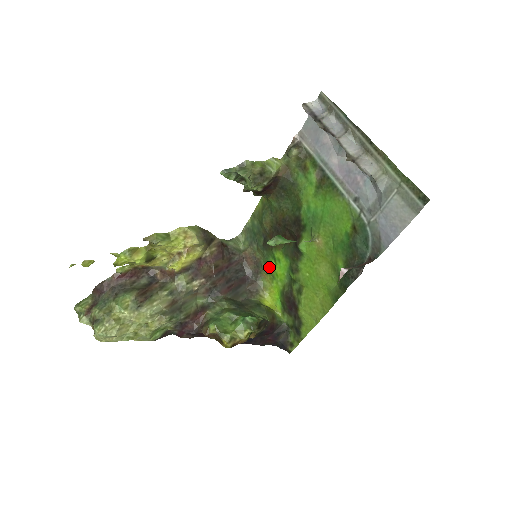
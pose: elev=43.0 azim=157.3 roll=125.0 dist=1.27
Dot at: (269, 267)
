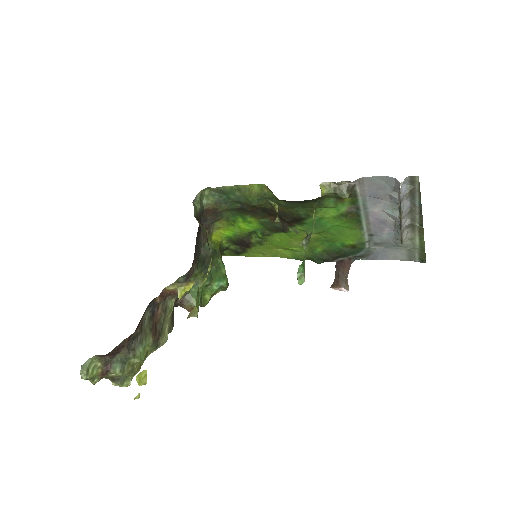
Dot at: (232, 220)
